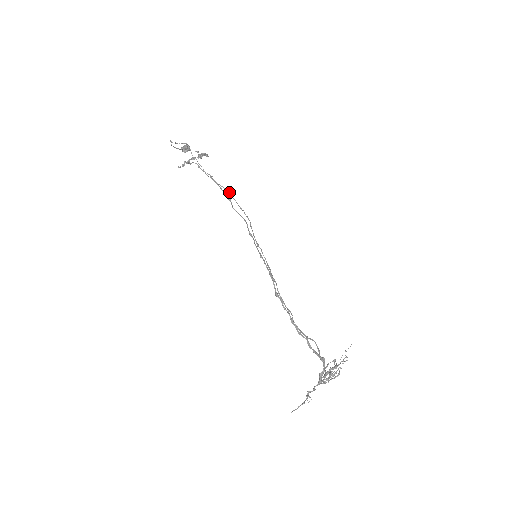
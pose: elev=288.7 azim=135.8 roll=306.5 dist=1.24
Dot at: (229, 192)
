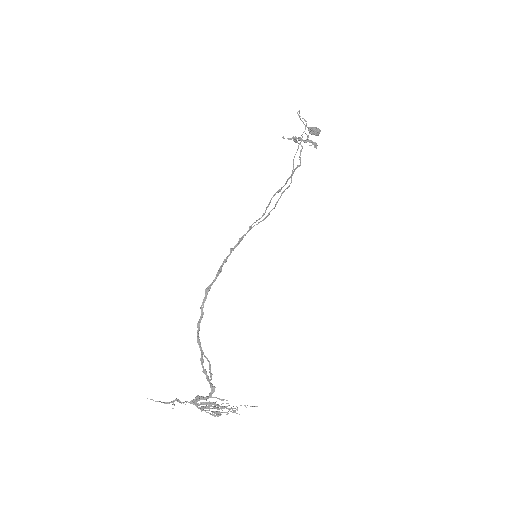
Dot at: (289, 185)
